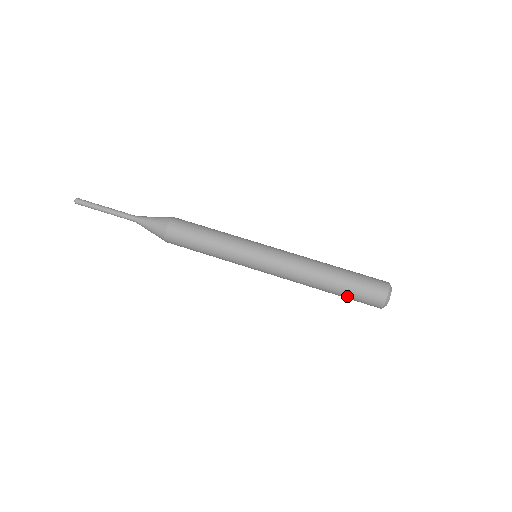
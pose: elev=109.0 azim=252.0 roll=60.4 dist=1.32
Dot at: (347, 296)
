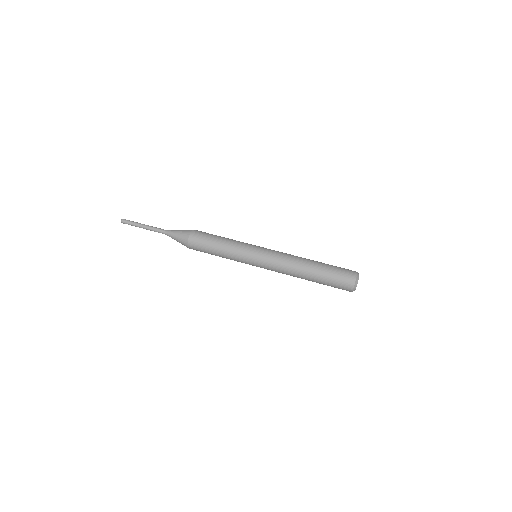
Dot at: (325, 283)
